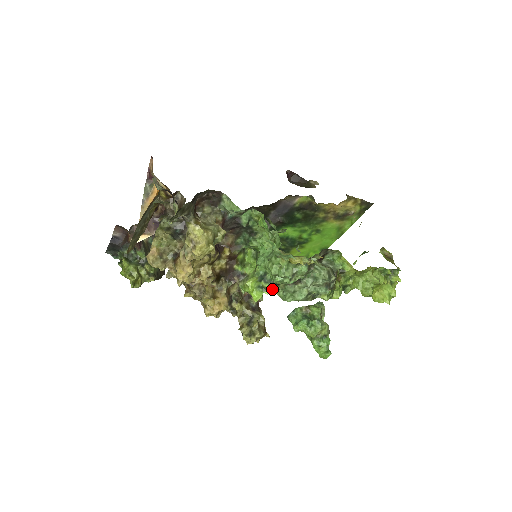
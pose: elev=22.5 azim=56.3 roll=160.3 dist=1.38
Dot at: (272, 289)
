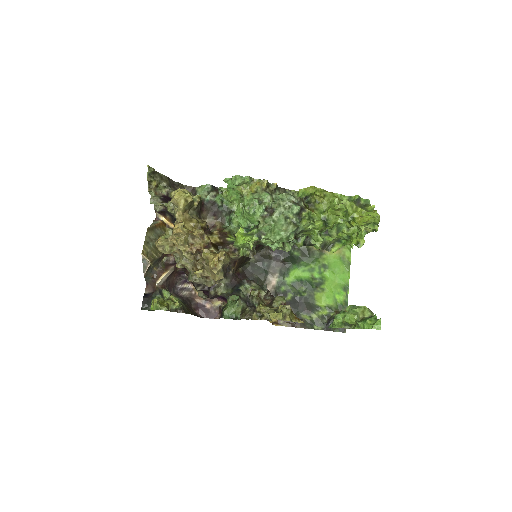
Dot at: (260, 235)
